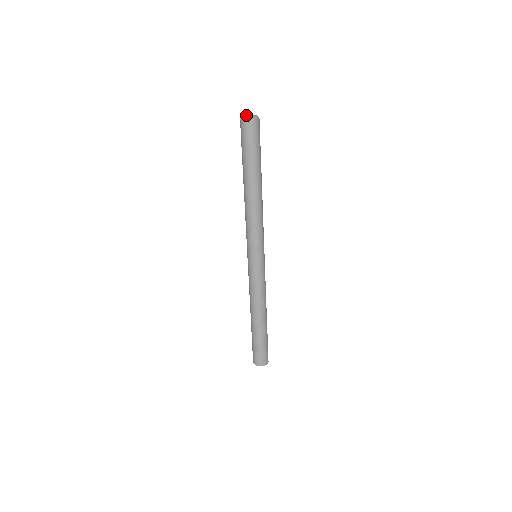
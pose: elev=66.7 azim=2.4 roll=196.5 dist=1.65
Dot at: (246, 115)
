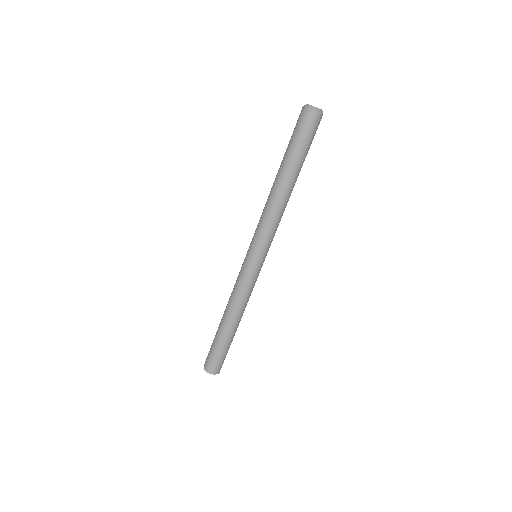
Dot at: occluded
